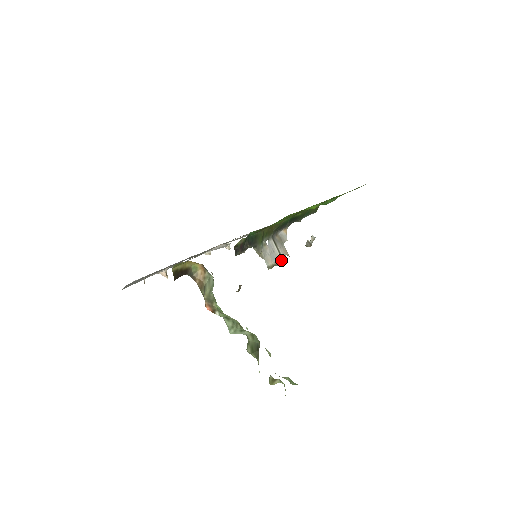
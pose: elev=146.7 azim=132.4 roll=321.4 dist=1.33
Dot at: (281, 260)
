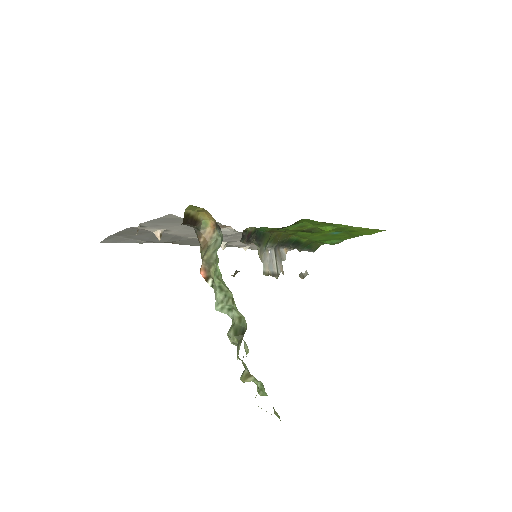
Dot at: (276, 274)
